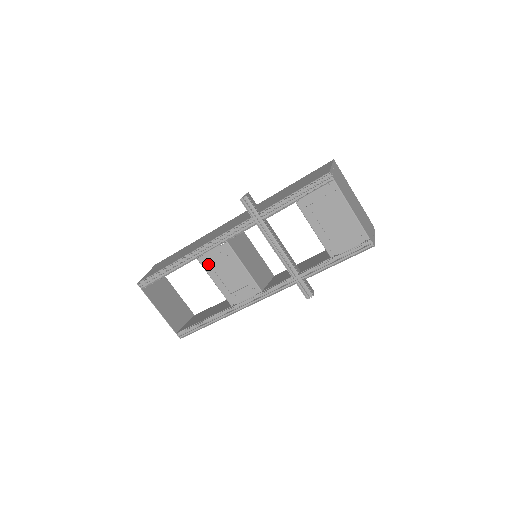
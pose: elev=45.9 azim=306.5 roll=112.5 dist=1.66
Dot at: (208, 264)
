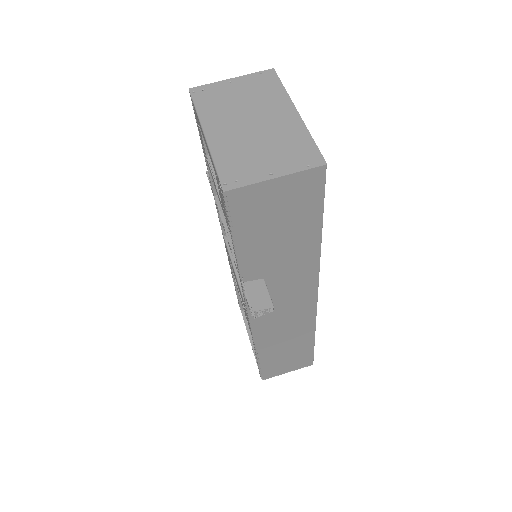
Dot at: (232, 271)
